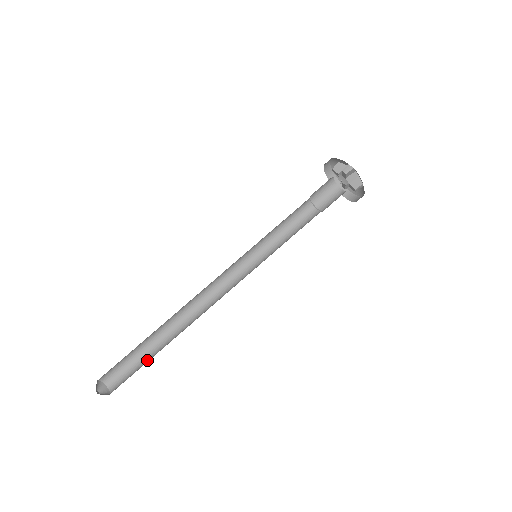
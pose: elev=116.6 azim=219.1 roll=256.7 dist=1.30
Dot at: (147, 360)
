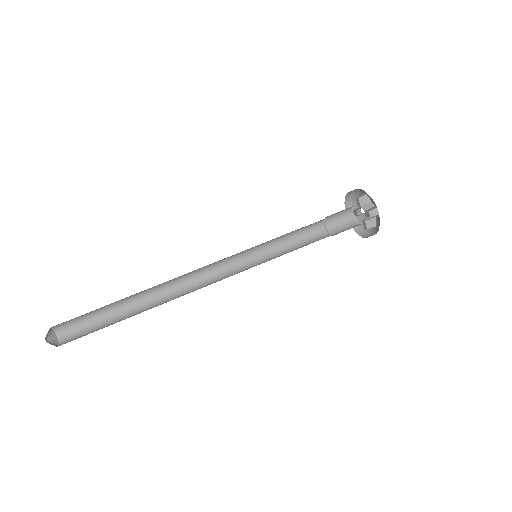
Dot at: occluded
